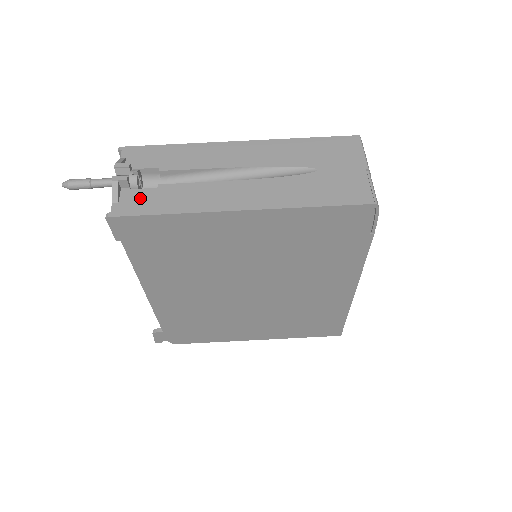
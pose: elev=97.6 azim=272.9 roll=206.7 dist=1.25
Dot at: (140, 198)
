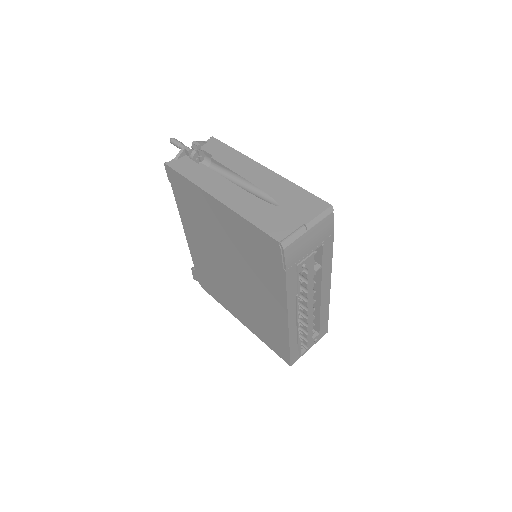
Dot at: (186, 164)
